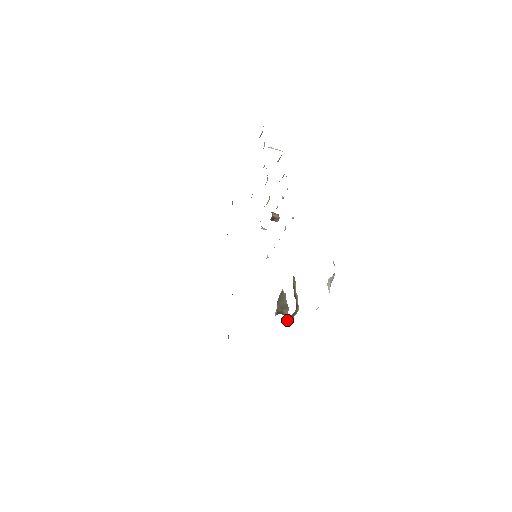
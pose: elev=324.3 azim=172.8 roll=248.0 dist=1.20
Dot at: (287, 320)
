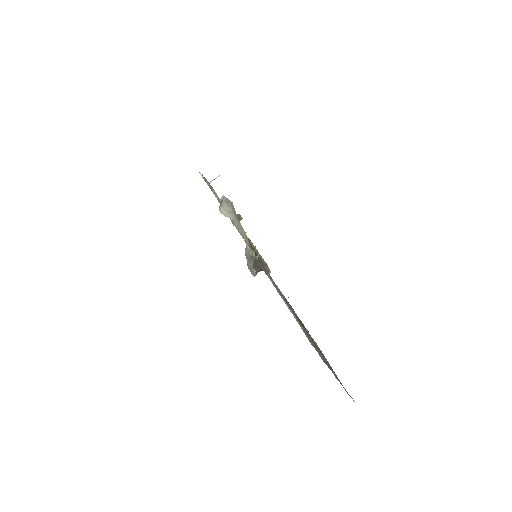
Dot at: (265, 271)
